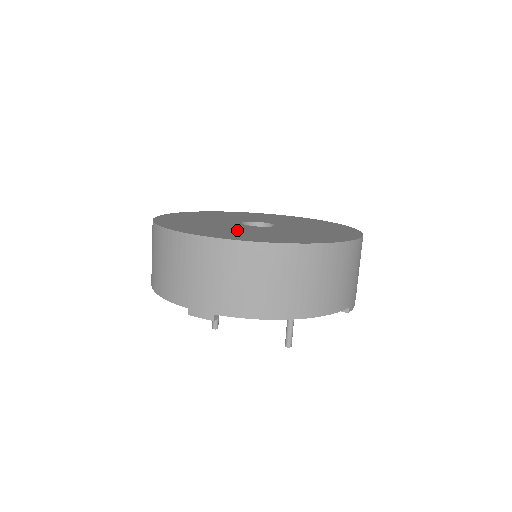
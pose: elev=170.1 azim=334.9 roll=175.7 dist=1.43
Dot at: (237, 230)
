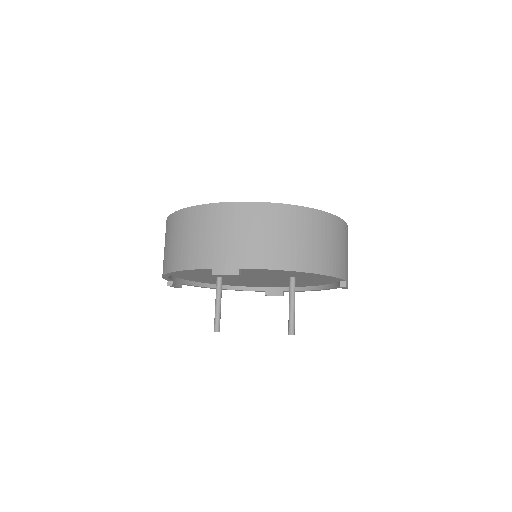
Dot at: occluded
